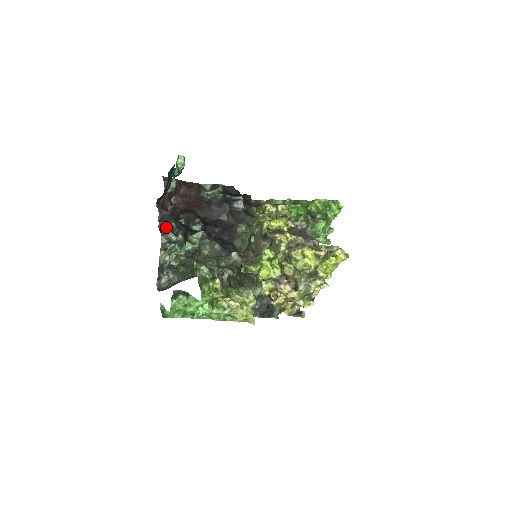
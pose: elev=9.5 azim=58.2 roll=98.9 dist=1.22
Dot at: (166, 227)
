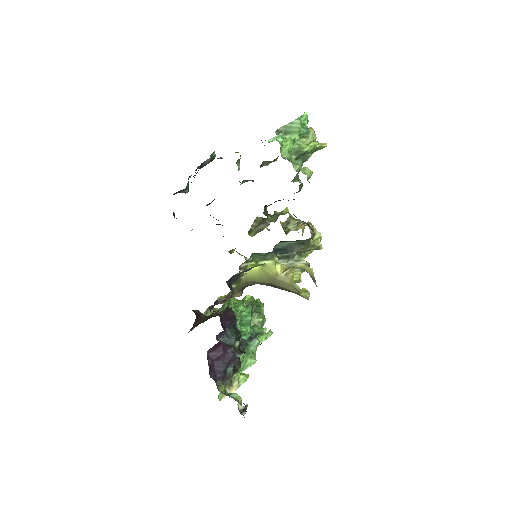
Dot at: occluded
